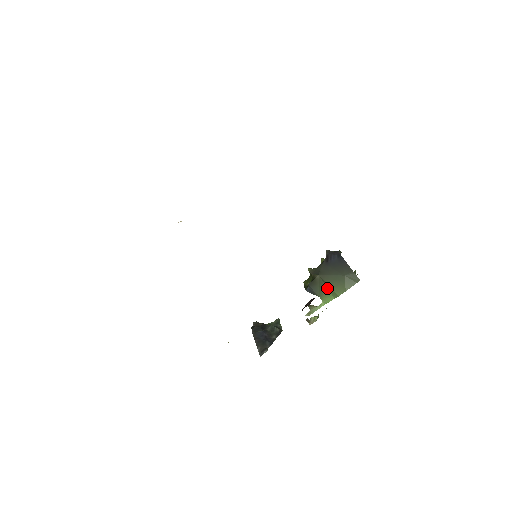
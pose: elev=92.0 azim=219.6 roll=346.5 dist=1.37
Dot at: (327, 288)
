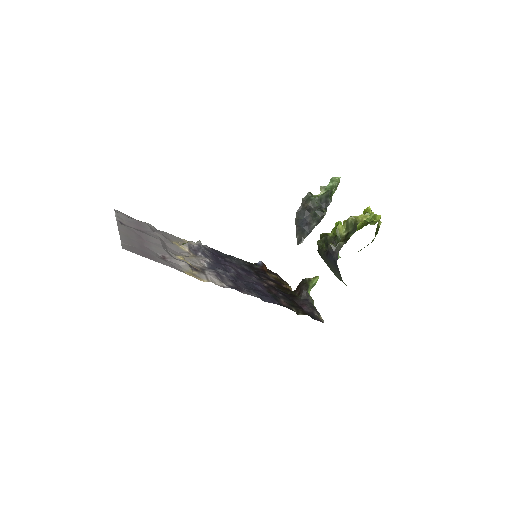
Dot at: occluded
